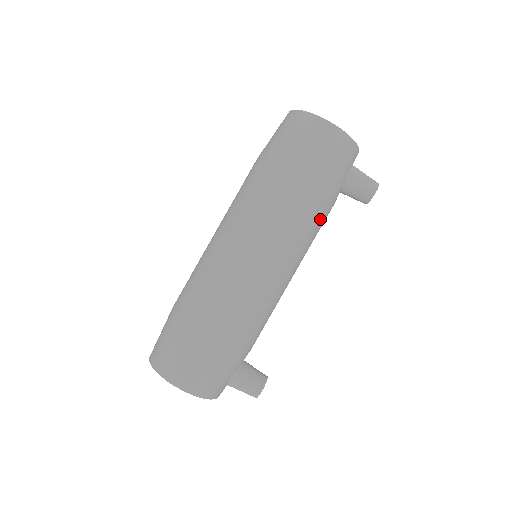
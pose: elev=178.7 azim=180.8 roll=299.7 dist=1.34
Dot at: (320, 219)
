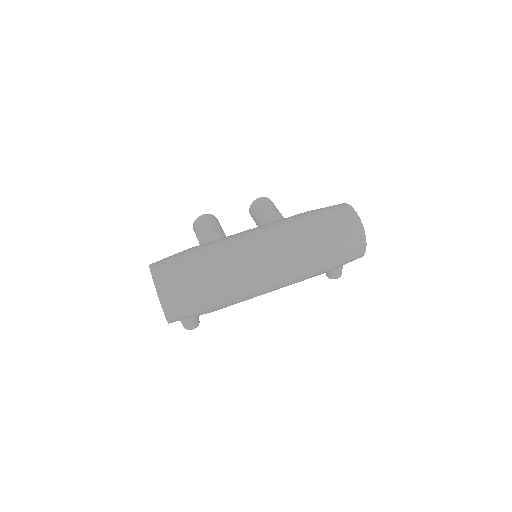
Dot at: occluded
